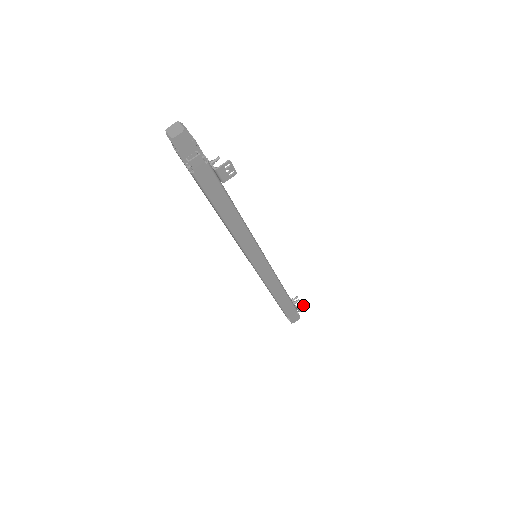
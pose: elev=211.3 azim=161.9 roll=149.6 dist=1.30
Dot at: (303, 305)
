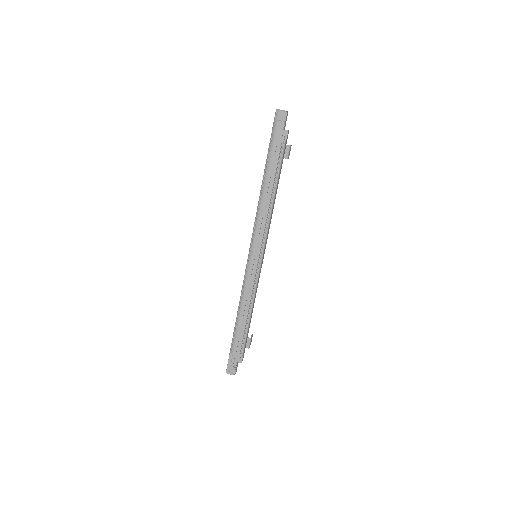
Dot at: (251, 339)
